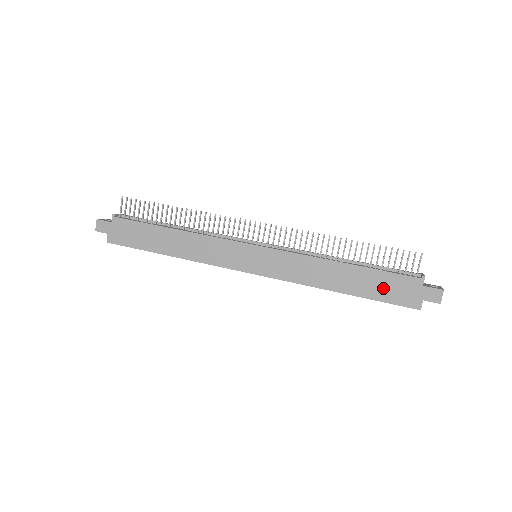
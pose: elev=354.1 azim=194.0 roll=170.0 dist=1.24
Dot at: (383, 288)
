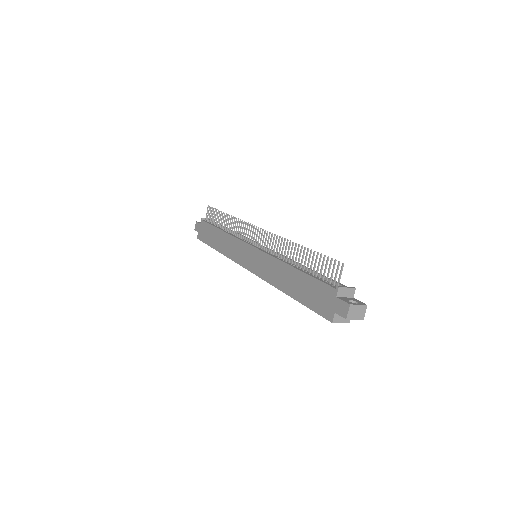
Dot at: (311, 295)
